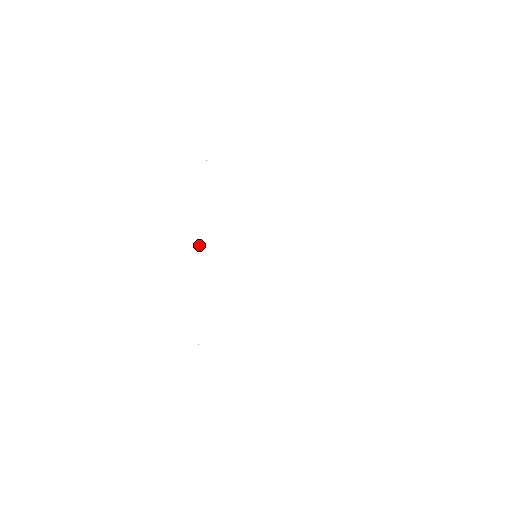
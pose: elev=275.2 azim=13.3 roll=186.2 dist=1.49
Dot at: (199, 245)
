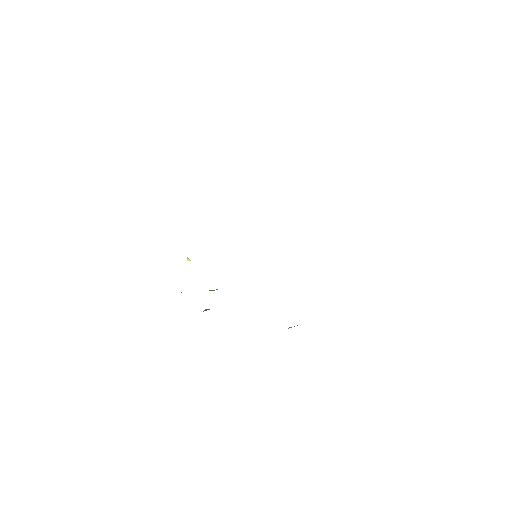
Dot at: (189, 259)
